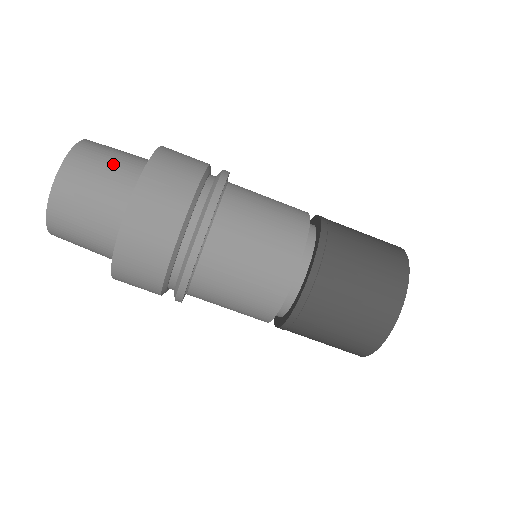
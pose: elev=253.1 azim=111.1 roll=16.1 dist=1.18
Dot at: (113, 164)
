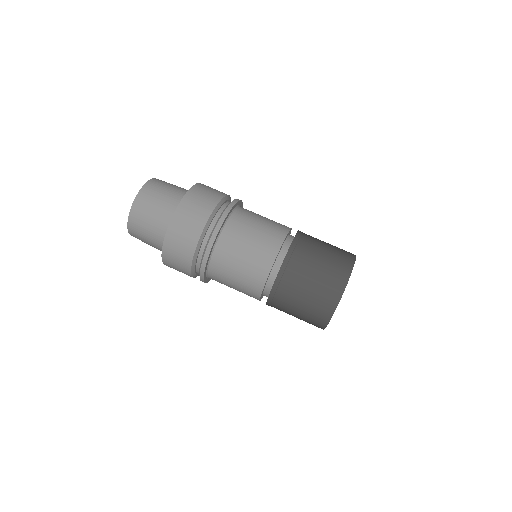
Dot at: (161, 203)
